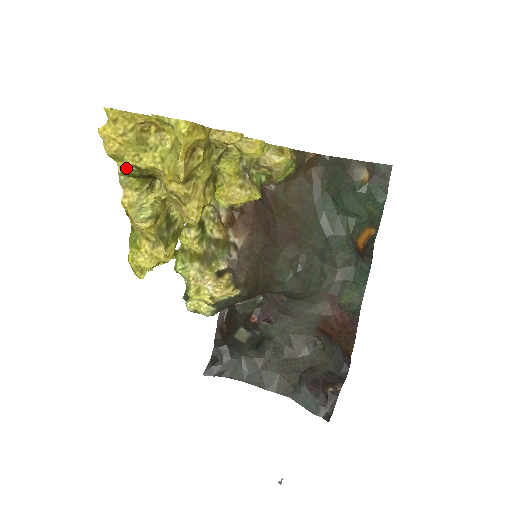
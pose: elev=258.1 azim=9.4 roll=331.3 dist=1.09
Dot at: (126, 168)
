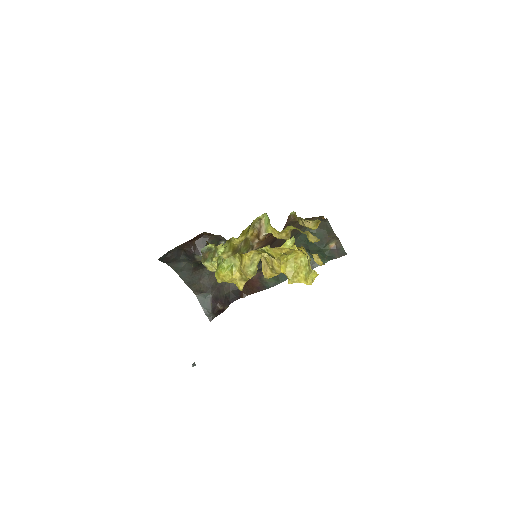
Dot at: (268, 252)
